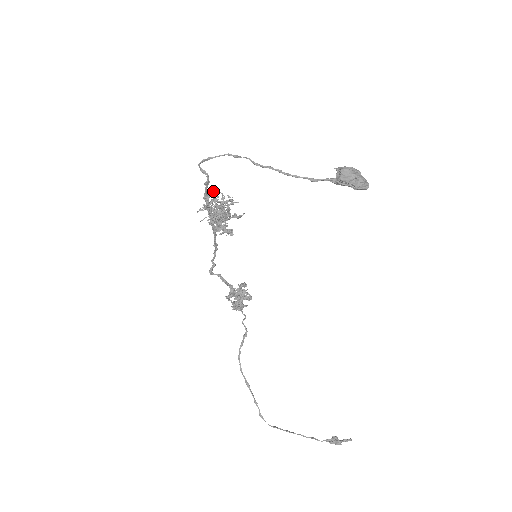
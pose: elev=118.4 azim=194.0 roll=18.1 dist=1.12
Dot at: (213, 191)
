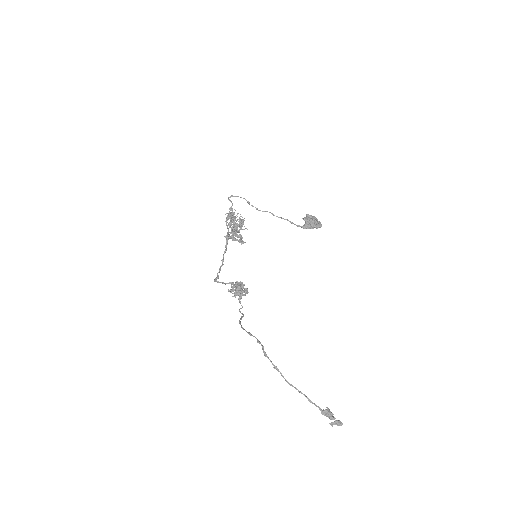
Dot at: occluded
